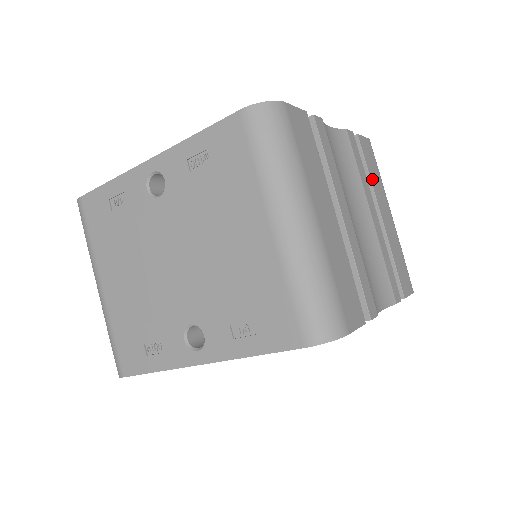
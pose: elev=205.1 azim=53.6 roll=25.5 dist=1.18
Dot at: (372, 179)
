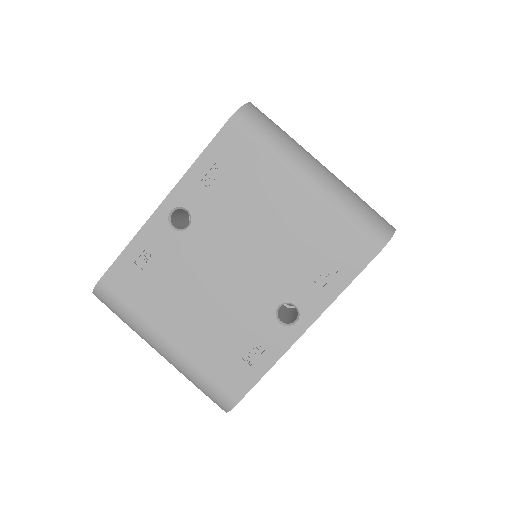
Dot at: occluded
